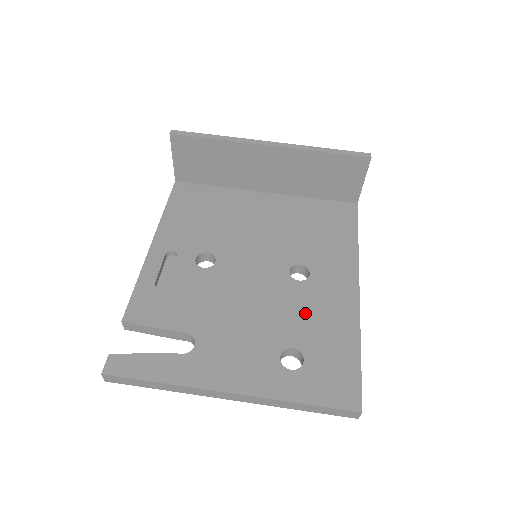
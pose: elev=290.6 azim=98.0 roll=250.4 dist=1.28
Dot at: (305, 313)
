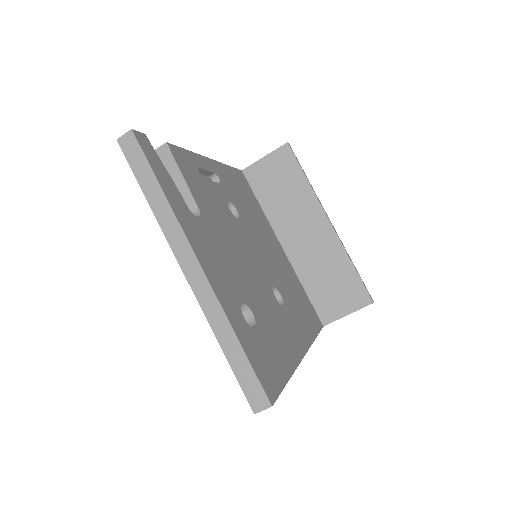
Dot at: (270, 313)
